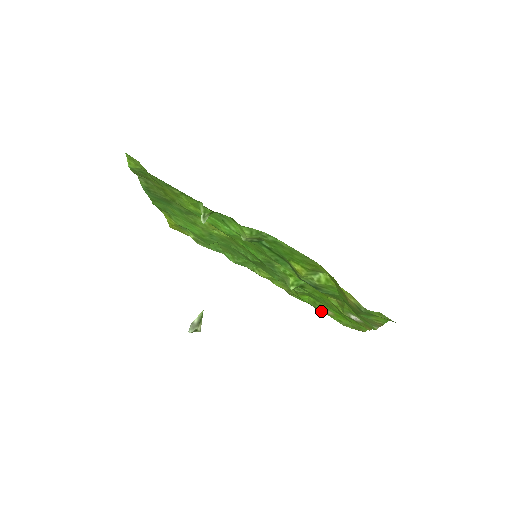
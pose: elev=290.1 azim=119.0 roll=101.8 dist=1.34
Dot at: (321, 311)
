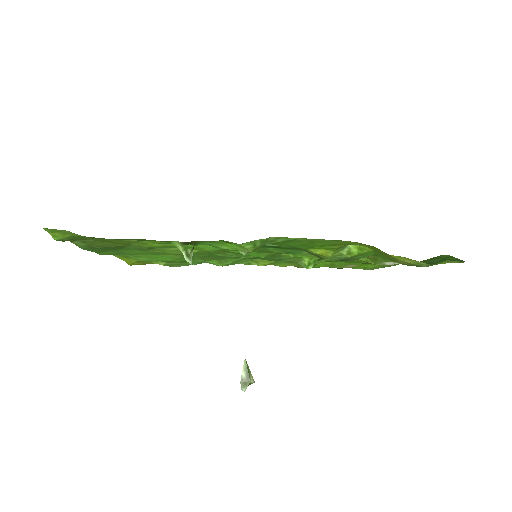
Dot at: (341, 268)
